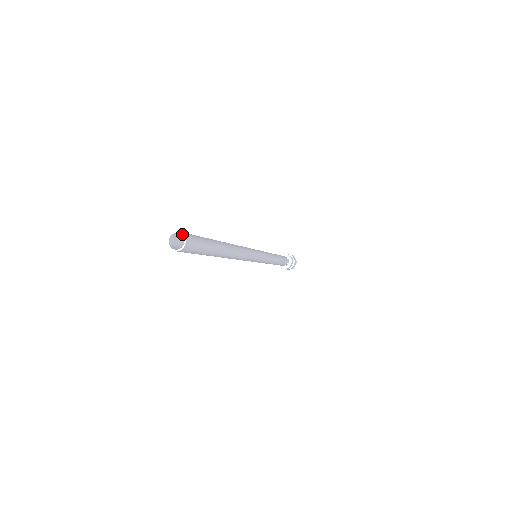
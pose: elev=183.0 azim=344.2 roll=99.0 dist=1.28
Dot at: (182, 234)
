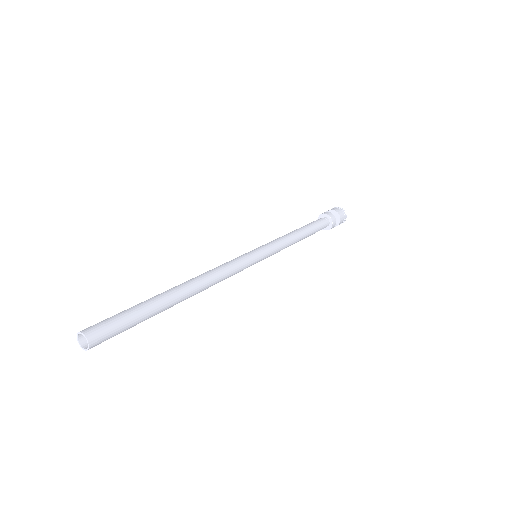
Dot at: (82, 334)
